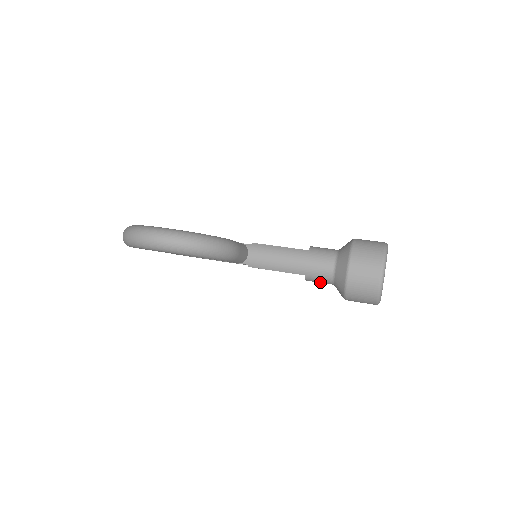
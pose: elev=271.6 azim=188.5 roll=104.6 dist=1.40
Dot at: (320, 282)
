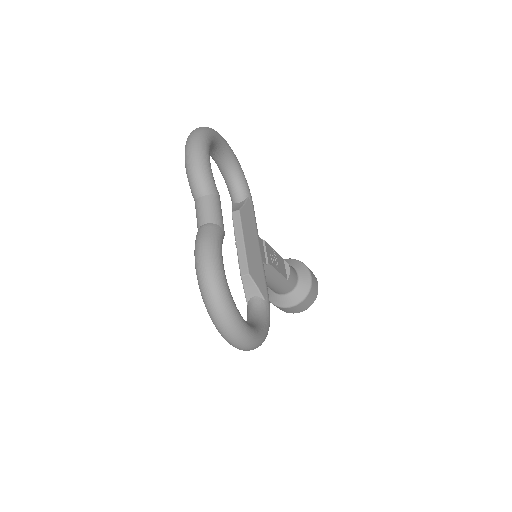
Dot at: occluded
